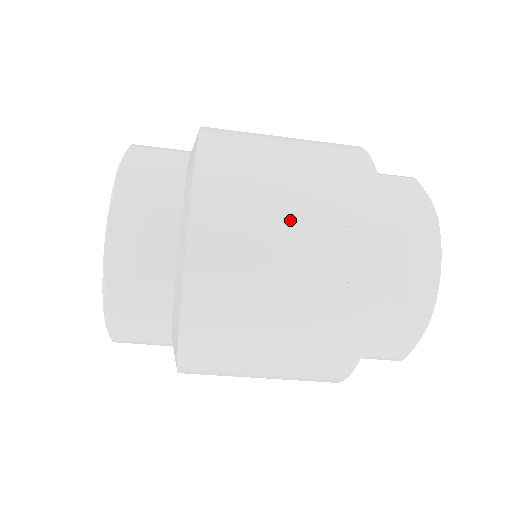
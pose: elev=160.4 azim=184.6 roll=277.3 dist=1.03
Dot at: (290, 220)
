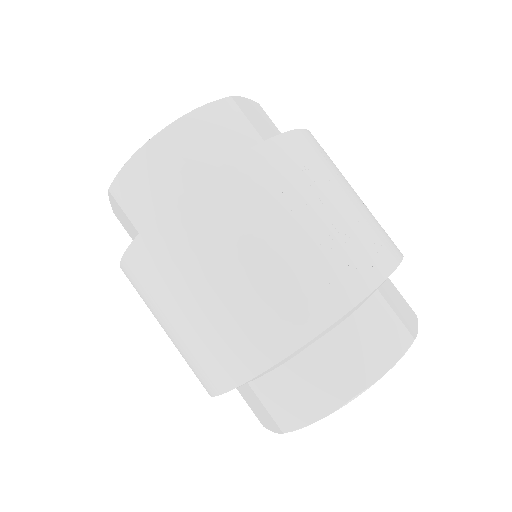
Dot at: occluded
